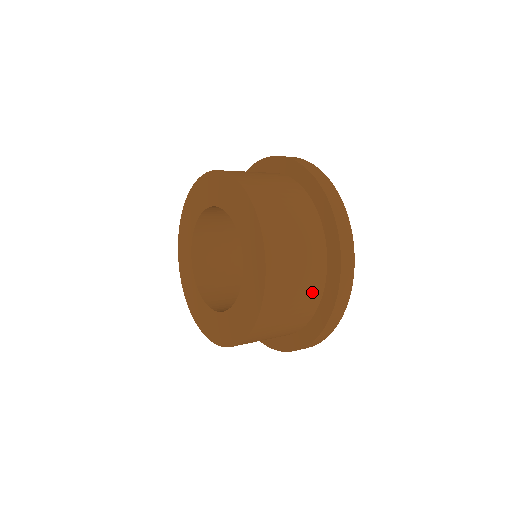
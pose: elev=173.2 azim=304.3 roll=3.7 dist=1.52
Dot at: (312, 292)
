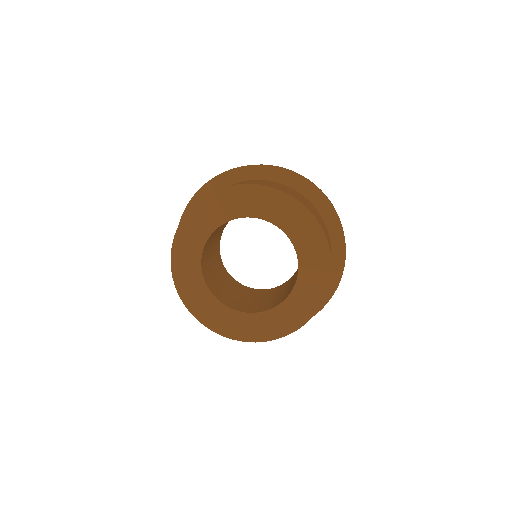
Dot at: (330, 245)
